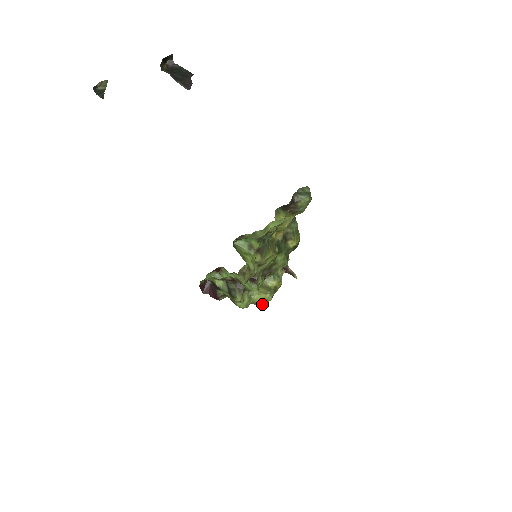
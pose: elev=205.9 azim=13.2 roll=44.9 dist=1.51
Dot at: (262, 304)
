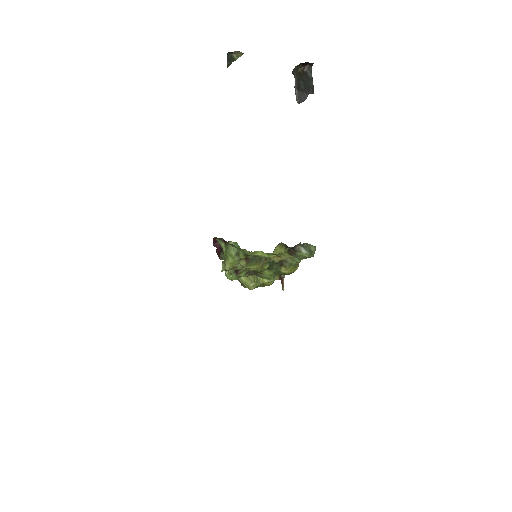
Dot at: (245, 286)
